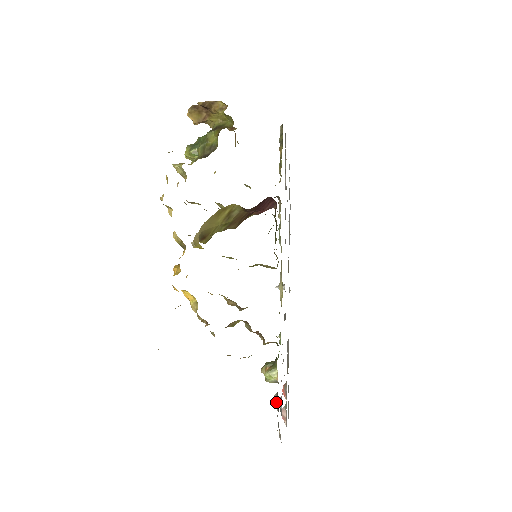
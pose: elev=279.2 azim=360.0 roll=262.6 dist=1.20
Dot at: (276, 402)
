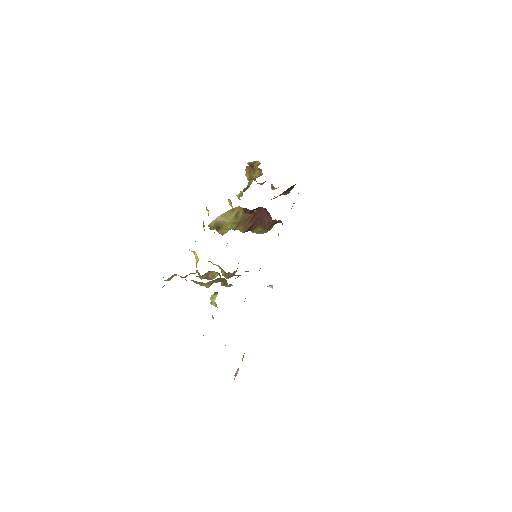
Dot at: occluded
